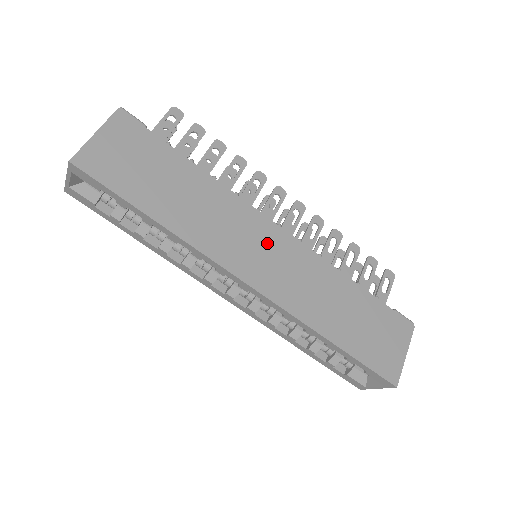
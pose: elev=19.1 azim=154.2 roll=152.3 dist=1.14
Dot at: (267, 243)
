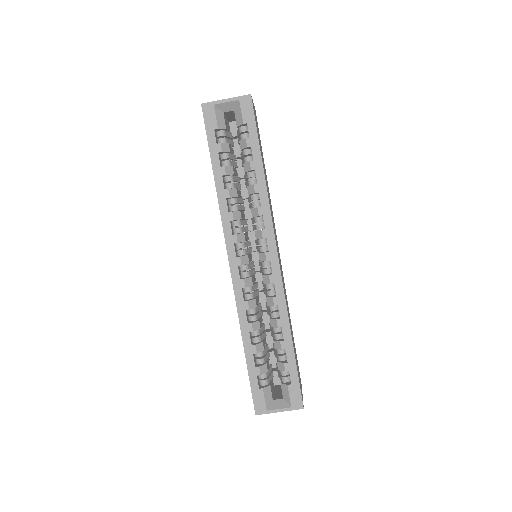
Dot at: (278, 249)
